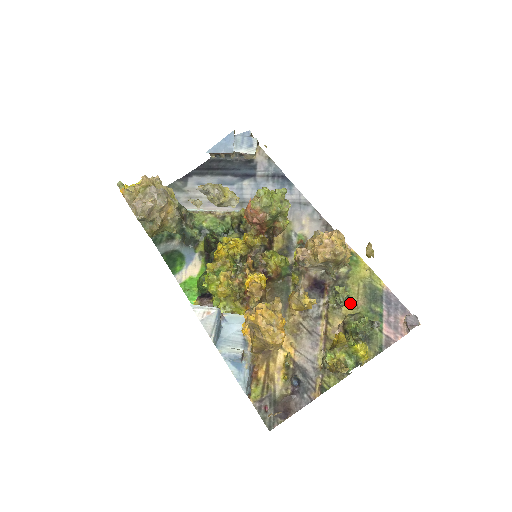
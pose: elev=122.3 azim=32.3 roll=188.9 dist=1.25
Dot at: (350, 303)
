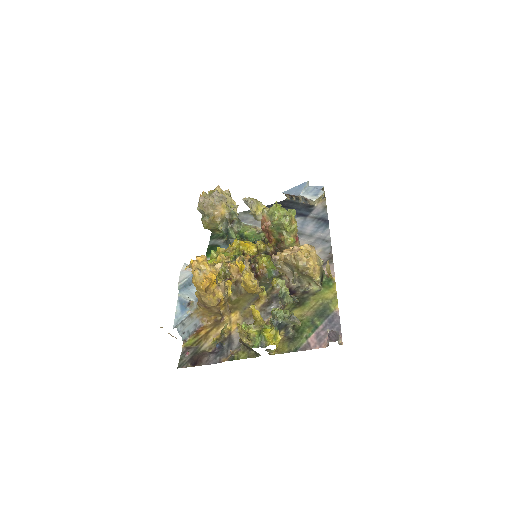
Dot at: (300, 311)
